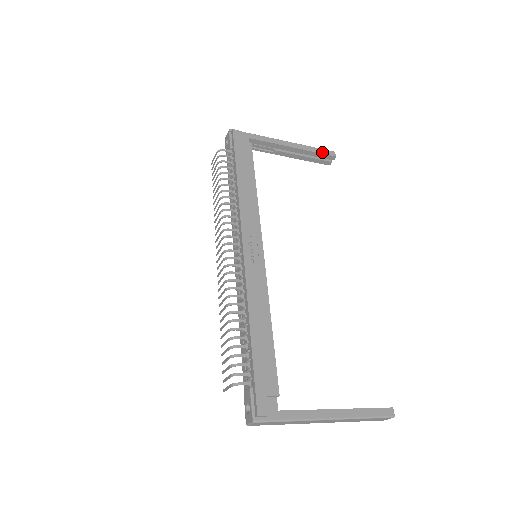
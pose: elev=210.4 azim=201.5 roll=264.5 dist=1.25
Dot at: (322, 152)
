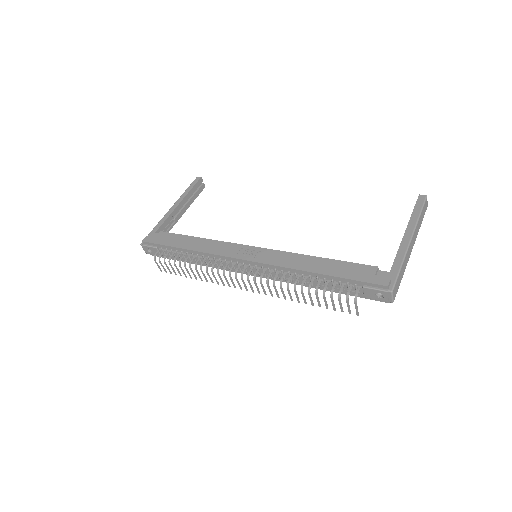
Dot at: (193, 186)
